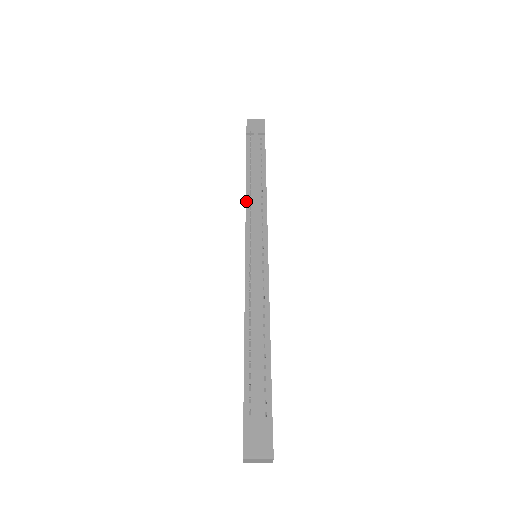
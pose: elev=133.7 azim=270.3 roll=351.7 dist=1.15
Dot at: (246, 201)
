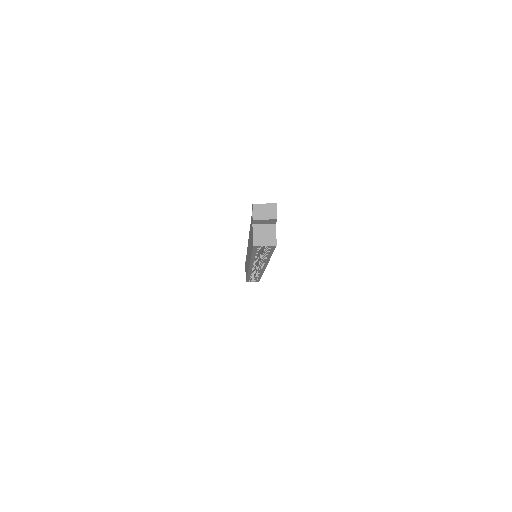
Dot at: occluded
